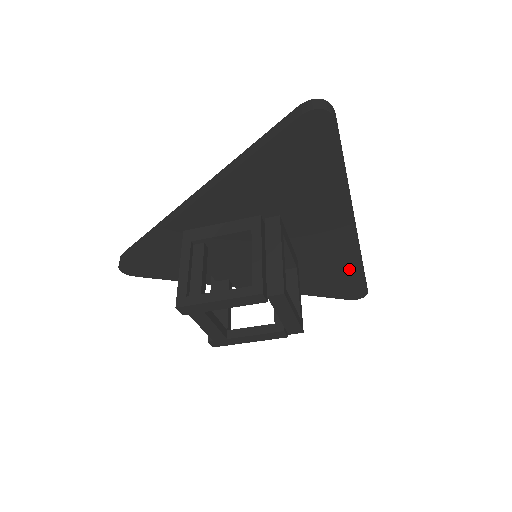
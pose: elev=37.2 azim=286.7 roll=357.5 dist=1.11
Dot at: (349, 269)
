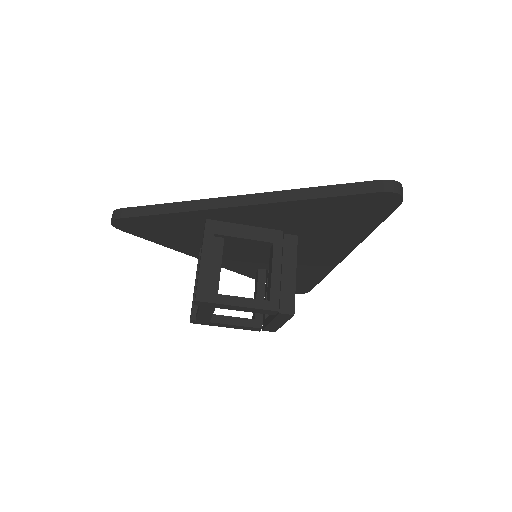
Dot at: (311, 277)
